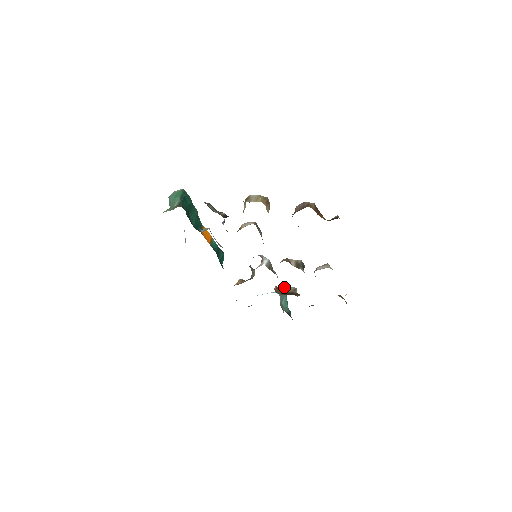
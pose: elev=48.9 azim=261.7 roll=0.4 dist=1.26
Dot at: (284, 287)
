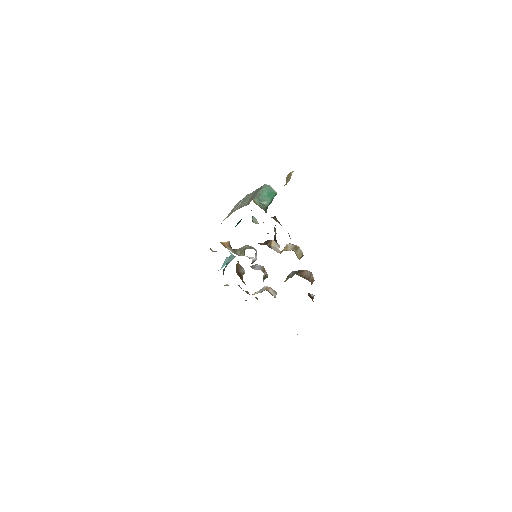
Dot at: (241, 266)
